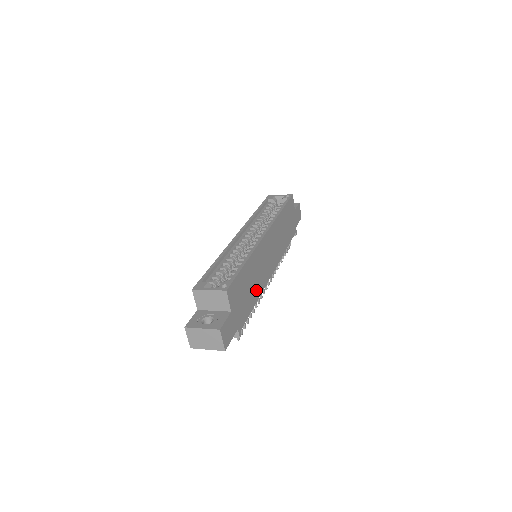
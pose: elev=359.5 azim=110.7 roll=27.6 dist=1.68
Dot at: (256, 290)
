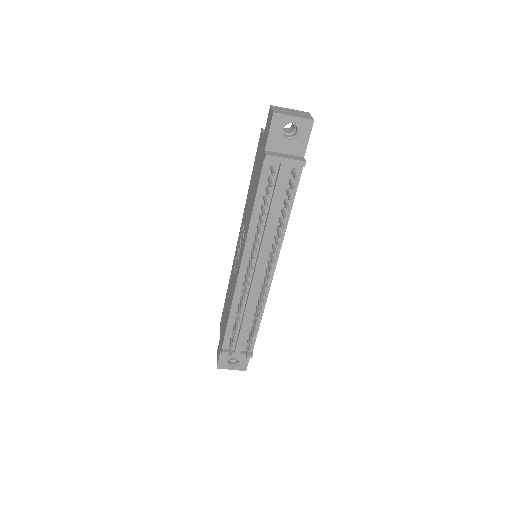
Dot at: occluded
